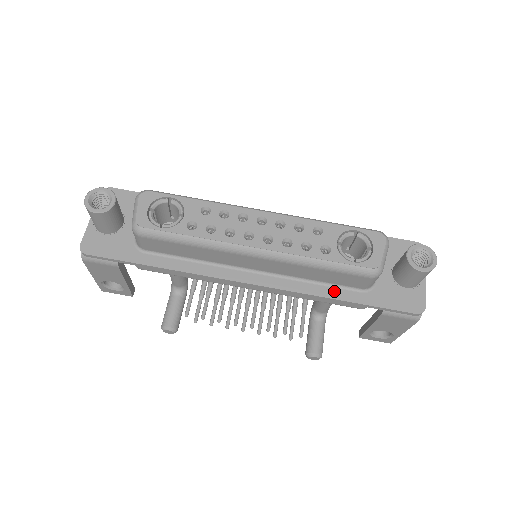
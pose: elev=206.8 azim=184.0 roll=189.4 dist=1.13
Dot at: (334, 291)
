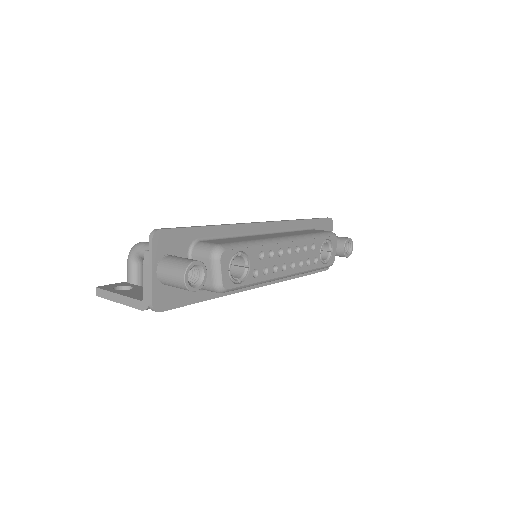
Dot at: occluded
